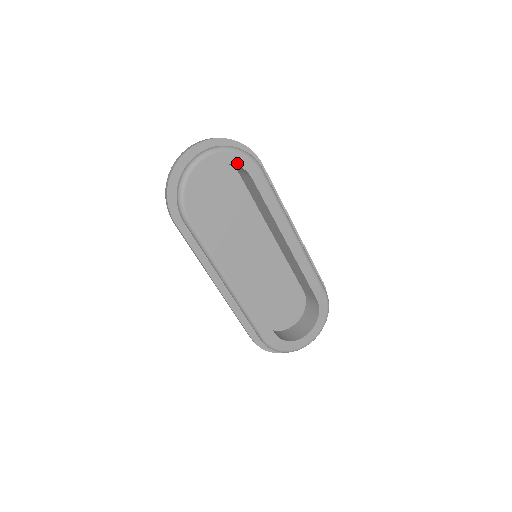
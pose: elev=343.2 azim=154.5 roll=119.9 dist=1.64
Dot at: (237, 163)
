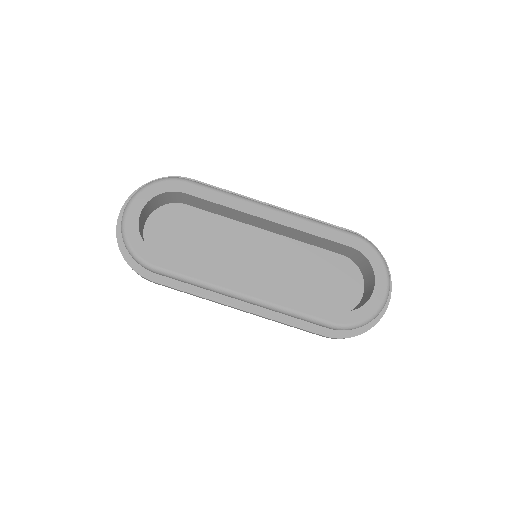
Dot at: (160, 192)
